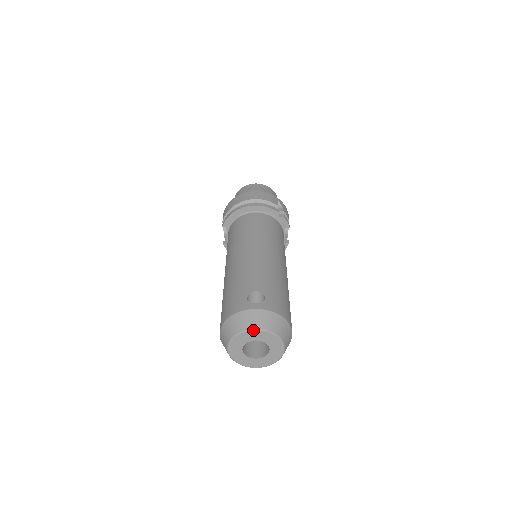
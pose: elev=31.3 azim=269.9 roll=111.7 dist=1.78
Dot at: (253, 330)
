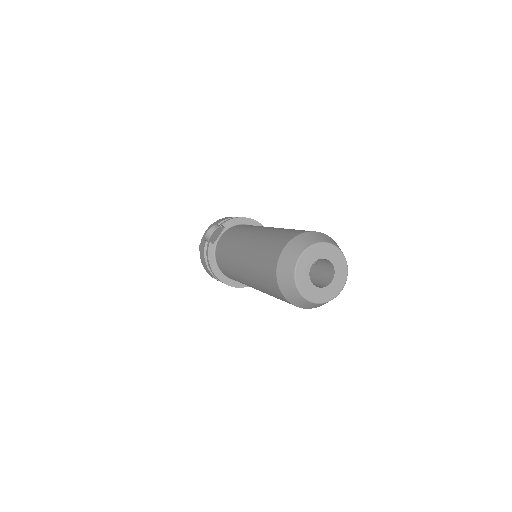
Dot at: (336, 246)
